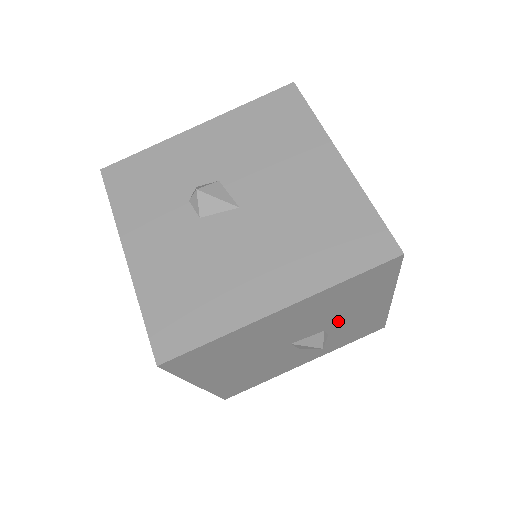
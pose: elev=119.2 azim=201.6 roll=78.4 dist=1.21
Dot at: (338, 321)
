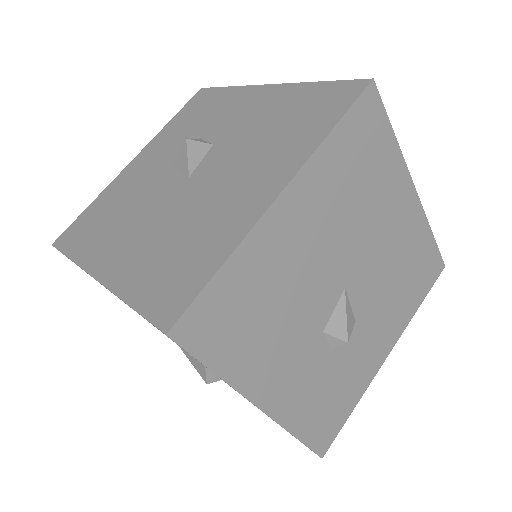
Dot at: occluded
